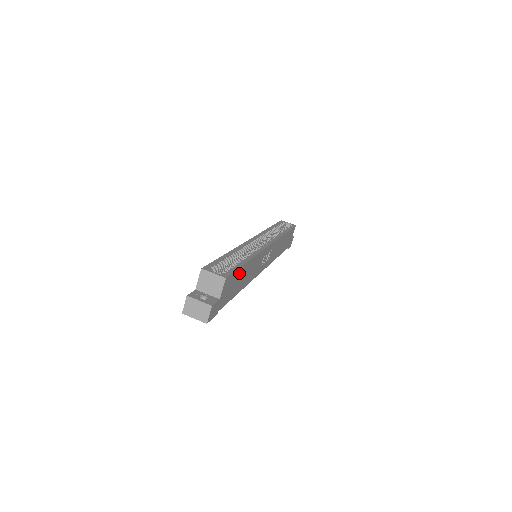
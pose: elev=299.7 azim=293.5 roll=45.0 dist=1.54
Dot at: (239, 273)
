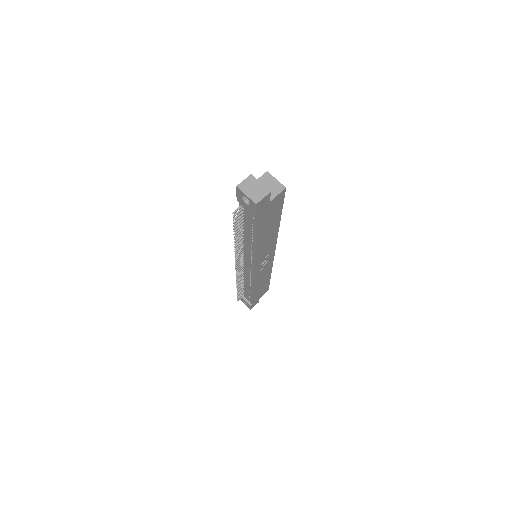
Dot at: (277, 215)
